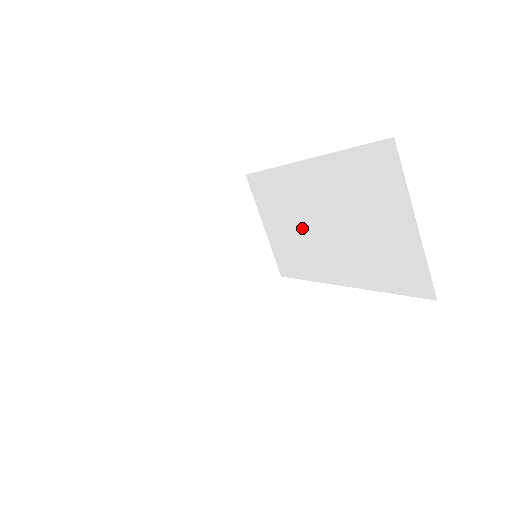
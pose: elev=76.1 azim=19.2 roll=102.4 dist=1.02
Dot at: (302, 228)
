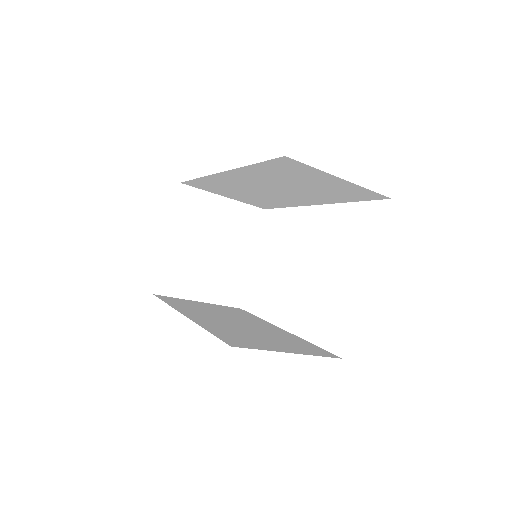
Dot at: (257, 193)
